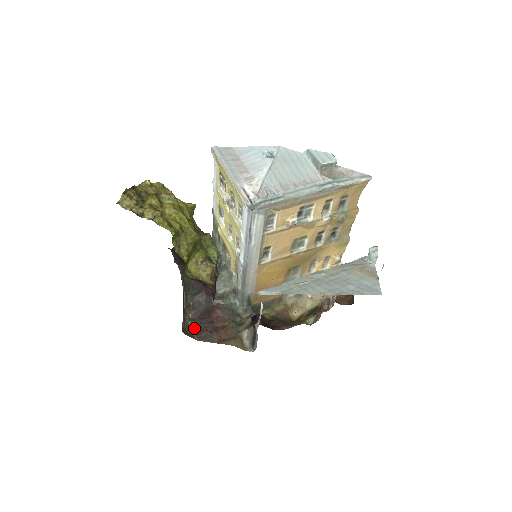
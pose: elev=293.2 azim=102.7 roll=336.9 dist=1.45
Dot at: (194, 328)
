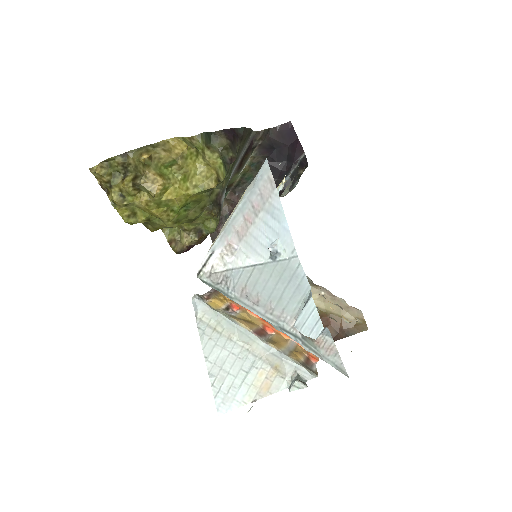
Dot at: occluded
